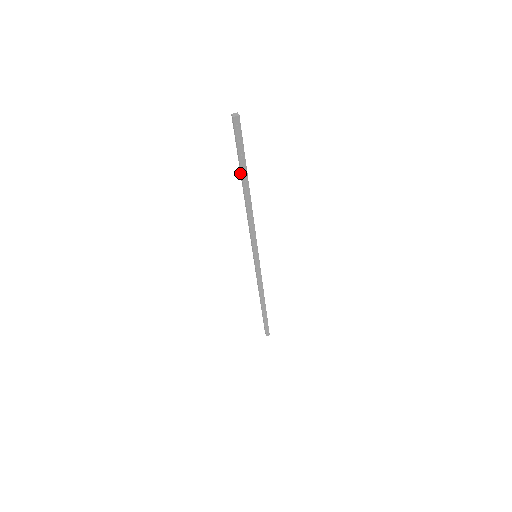
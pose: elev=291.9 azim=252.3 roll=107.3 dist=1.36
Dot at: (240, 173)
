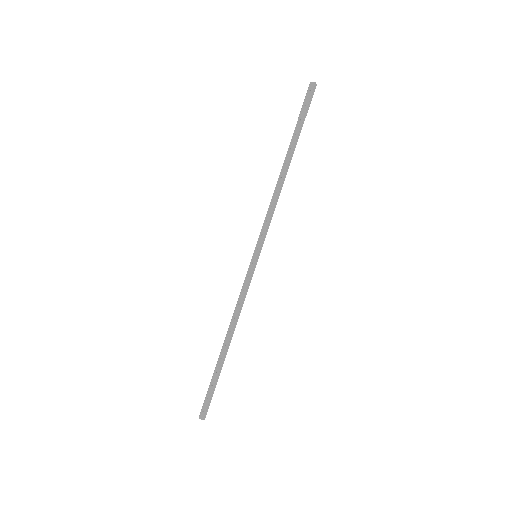
Dot at: (292, 143)
